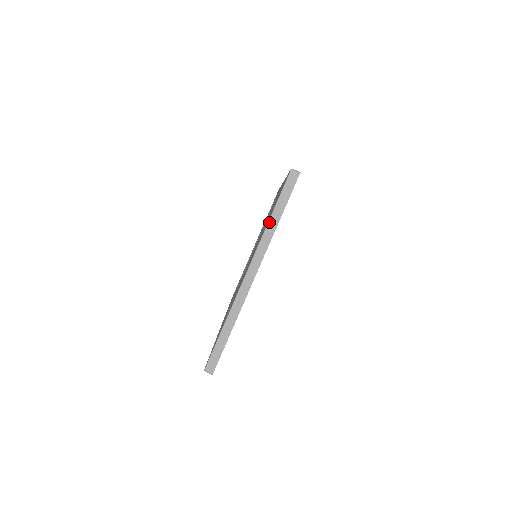
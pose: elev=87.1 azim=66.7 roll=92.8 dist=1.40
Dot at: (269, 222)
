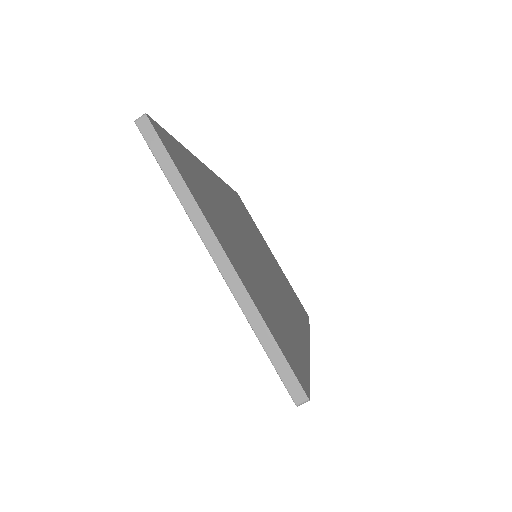
Dot at: (174, 190)
